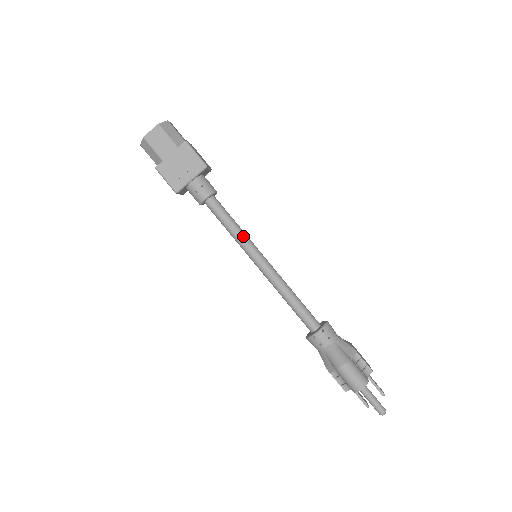
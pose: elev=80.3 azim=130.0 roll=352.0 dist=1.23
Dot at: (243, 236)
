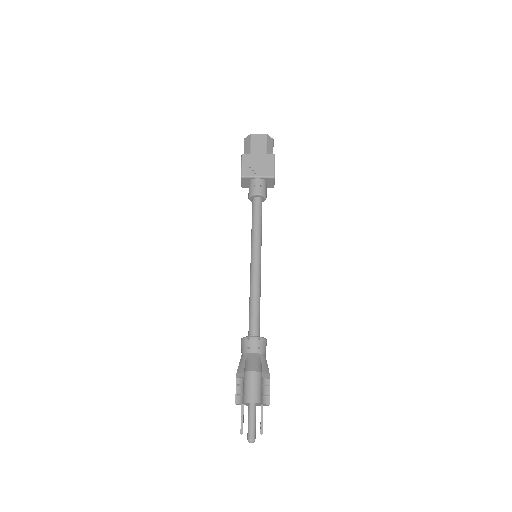
Dot at: (259, 236)
